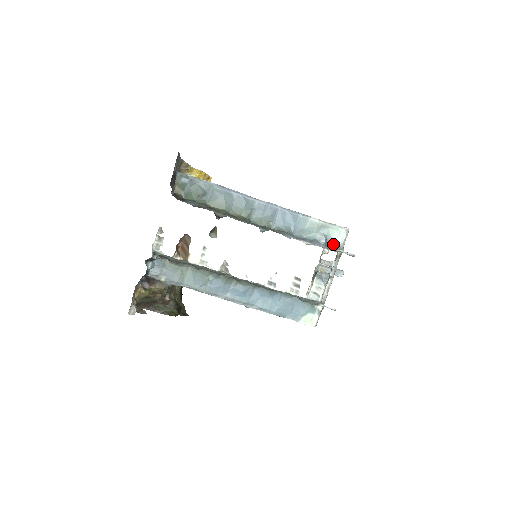
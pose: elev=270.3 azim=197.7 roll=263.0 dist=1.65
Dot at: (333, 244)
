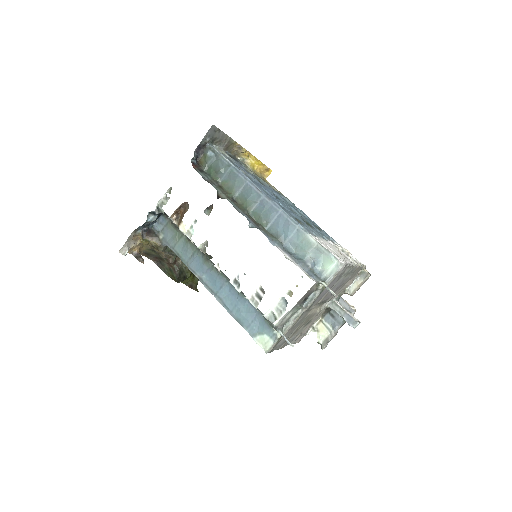
Dot at: (320, 273)
